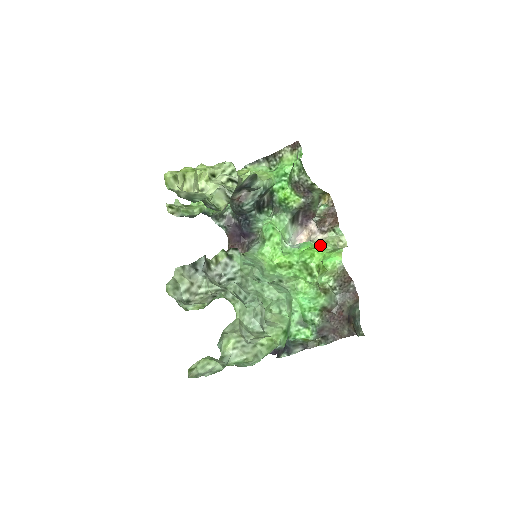
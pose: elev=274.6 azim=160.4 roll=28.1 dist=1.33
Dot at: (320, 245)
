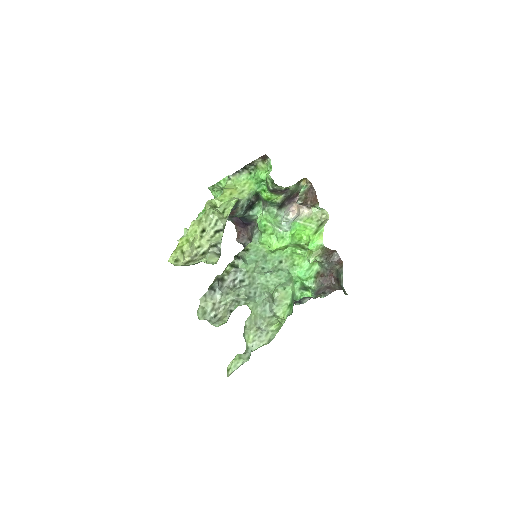
Dot at: (306, 224)
